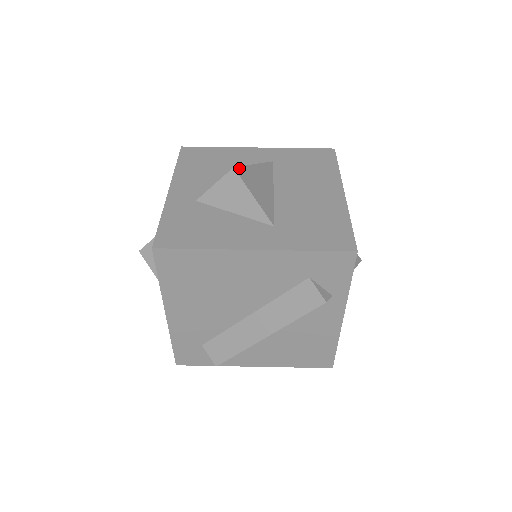
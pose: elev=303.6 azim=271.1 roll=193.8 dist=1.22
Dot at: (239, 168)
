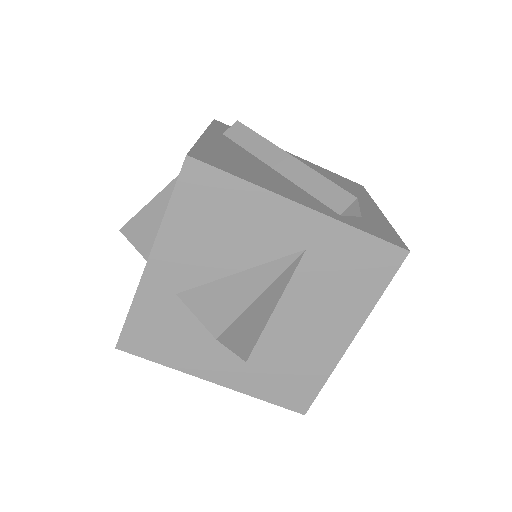
Dot at: (226, 331)
